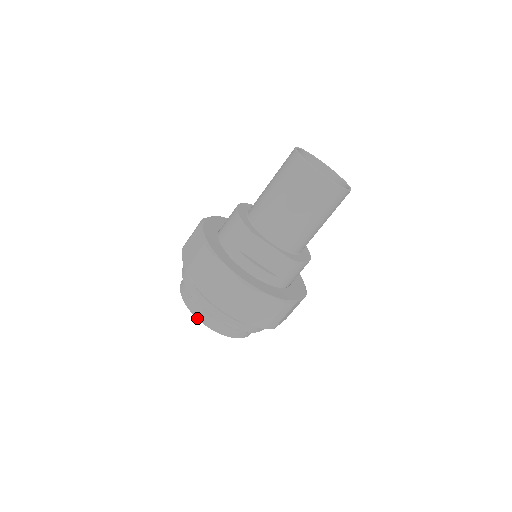
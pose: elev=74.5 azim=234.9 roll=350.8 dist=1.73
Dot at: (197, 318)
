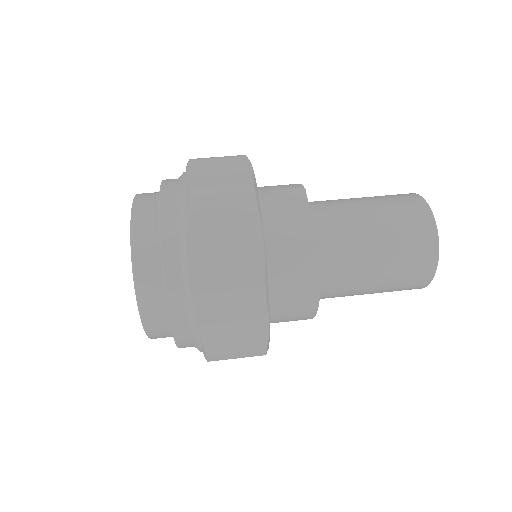
Dot at: (133, 205)
